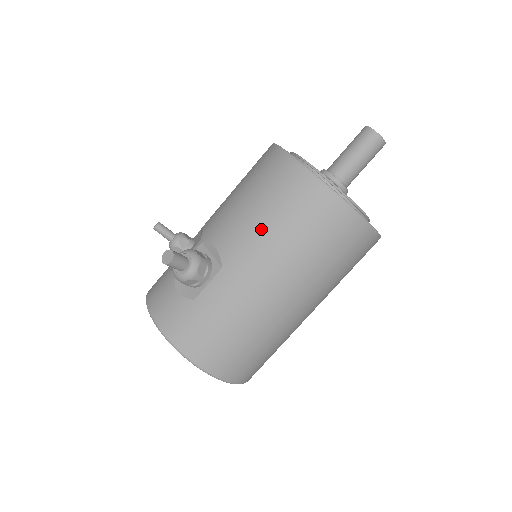
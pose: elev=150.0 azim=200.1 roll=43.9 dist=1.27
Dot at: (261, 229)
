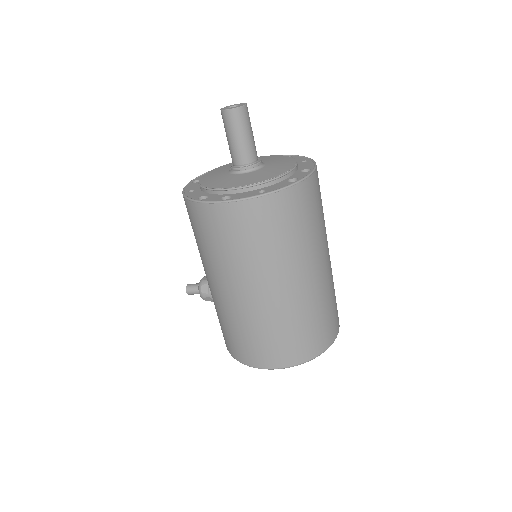
Dot at: occluded
